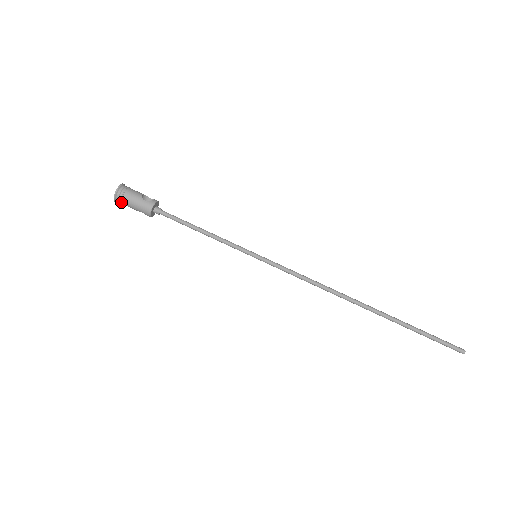
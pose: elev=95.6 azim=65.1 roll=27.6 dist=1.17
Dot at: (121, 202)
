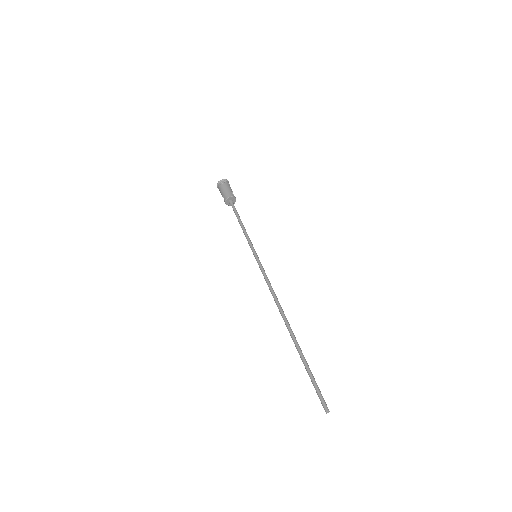
Dot at: (220, 186)
